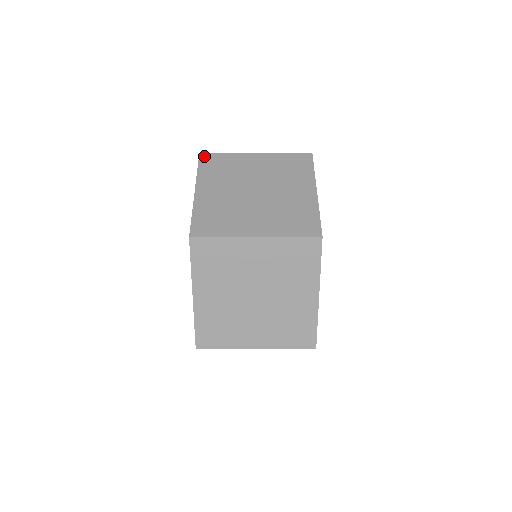
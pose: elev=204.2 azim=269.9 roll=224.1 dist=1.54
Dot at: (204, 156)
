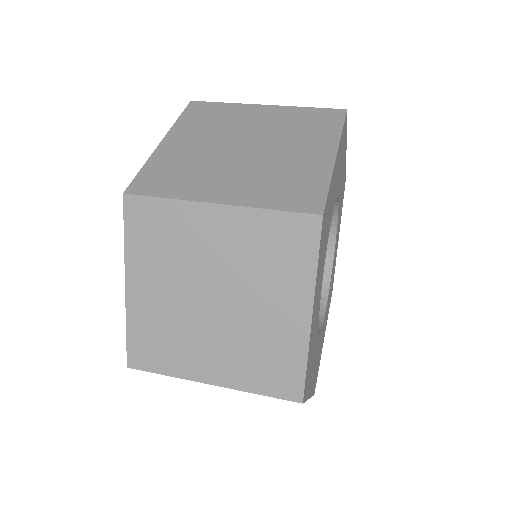
Dot at: occluded
